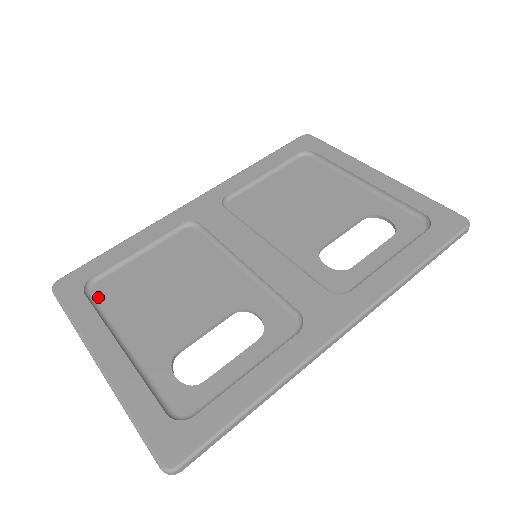
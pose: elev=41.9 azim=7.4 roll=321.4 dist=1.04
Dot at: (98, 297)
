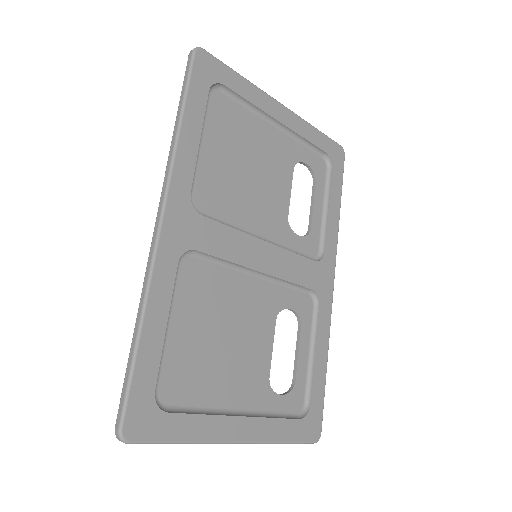
Dot at: (175, 401)
